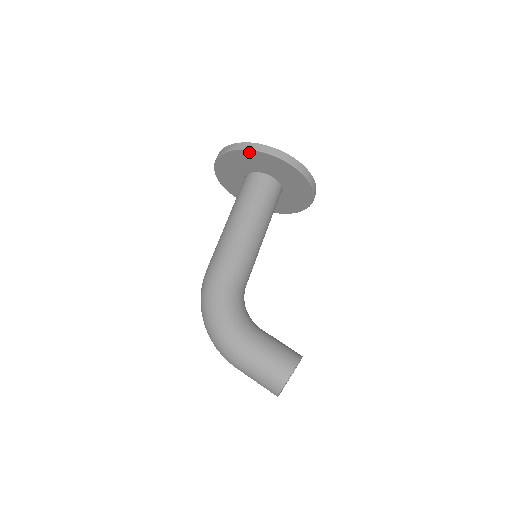
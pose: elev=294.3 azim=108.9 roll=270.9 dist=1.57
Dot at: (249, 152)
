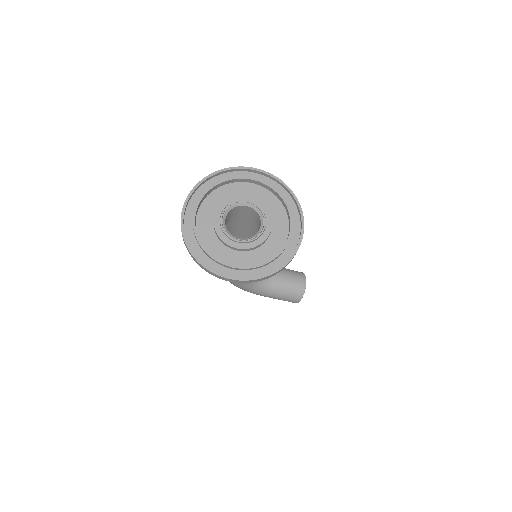
Dot at: occluded
